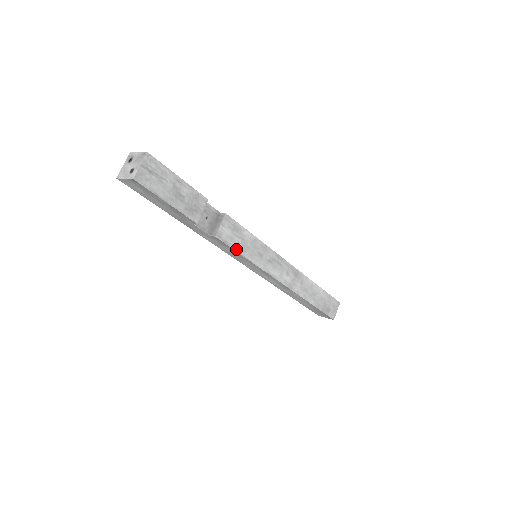
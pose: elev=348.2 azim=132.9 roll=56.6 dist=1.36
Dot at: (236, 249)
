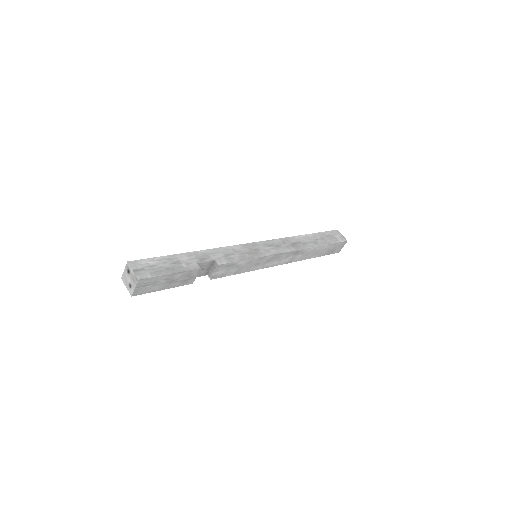
Dot at: (232, 274)
